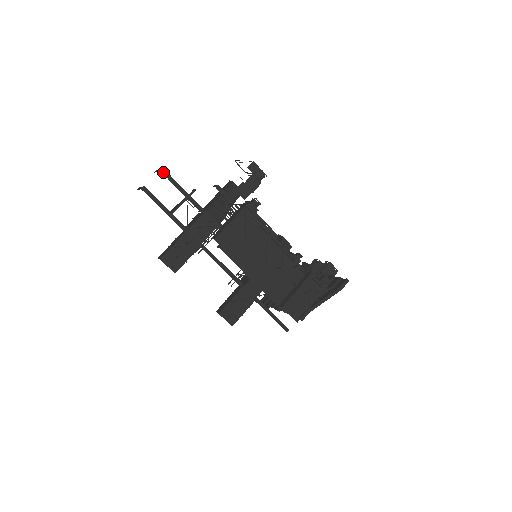
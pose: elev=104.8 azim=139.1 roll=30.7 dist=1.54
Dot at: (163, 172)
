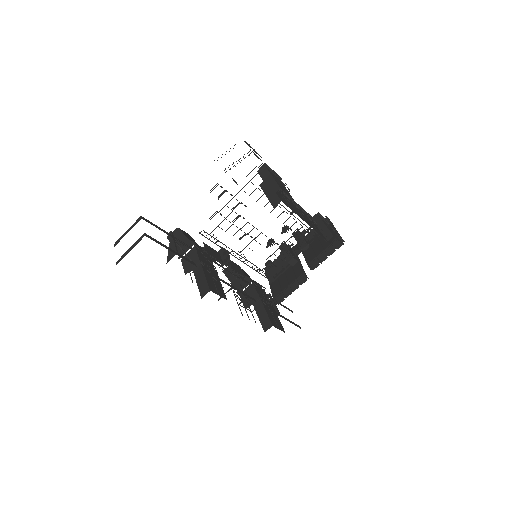
Dot at: (144, 219)
